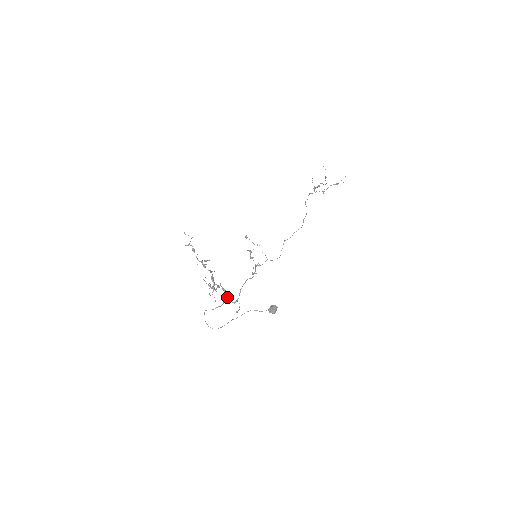
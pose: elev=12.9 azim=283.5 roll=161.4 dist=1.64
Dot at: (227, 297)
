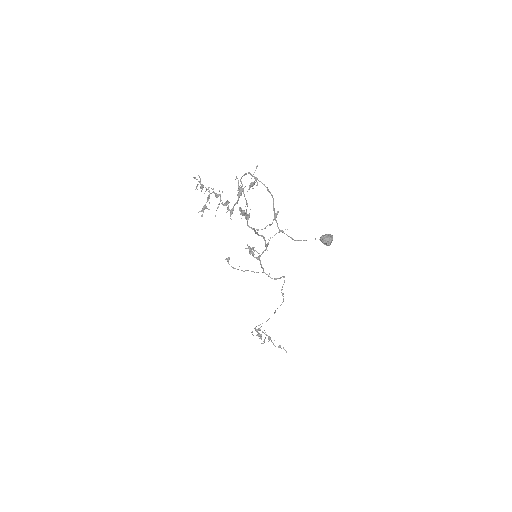
Dot at: (249, 216)
